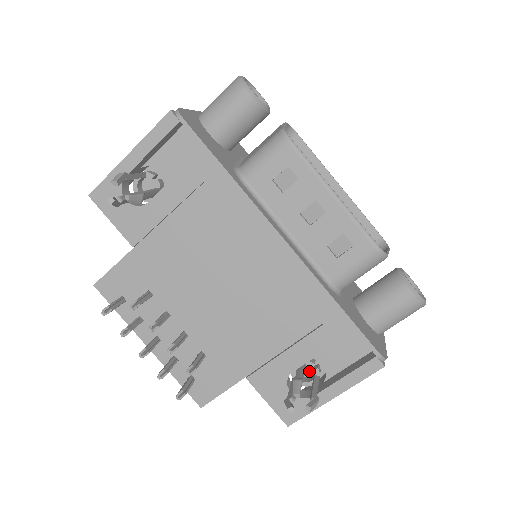
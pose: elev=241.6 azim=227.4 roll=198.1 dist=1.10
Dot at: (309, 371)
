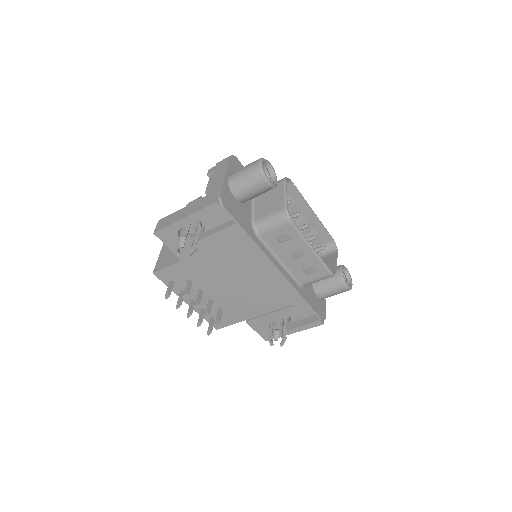
Dot at: occluded
